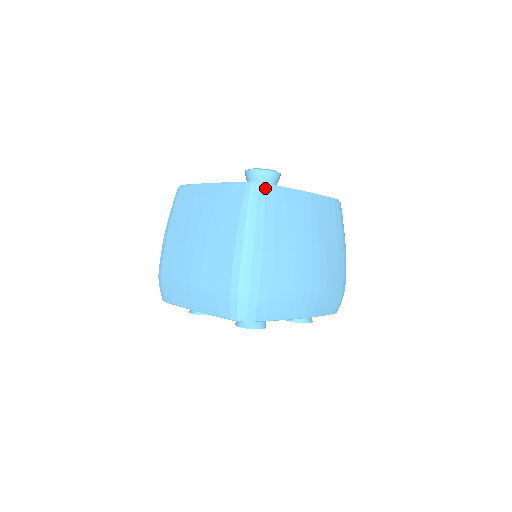
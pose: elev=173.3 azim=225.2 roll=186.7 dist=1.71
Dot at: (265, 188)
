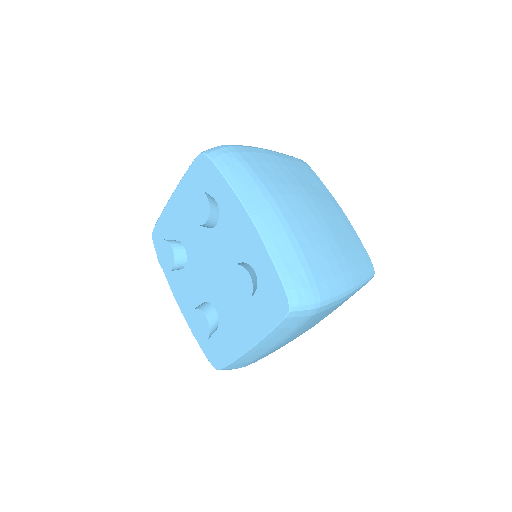
Dot at: (307, 165)
